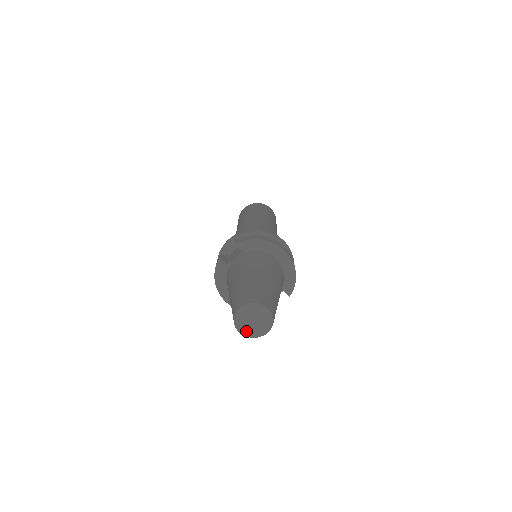
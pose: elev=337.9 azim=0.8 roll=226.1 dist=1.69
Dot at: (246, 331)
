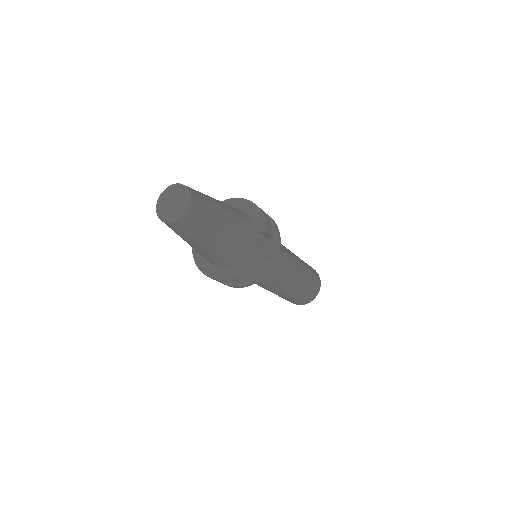
Dot at: (171, 217)
